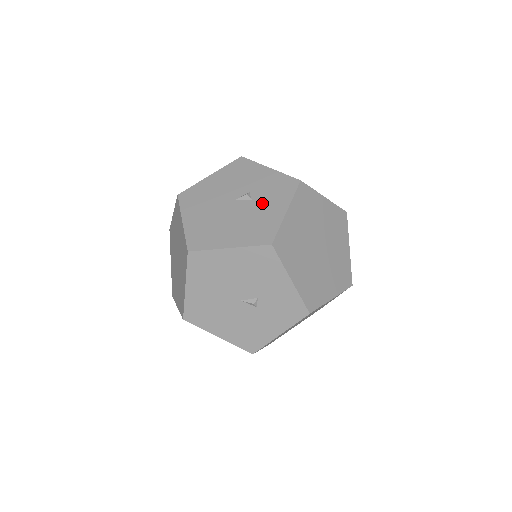
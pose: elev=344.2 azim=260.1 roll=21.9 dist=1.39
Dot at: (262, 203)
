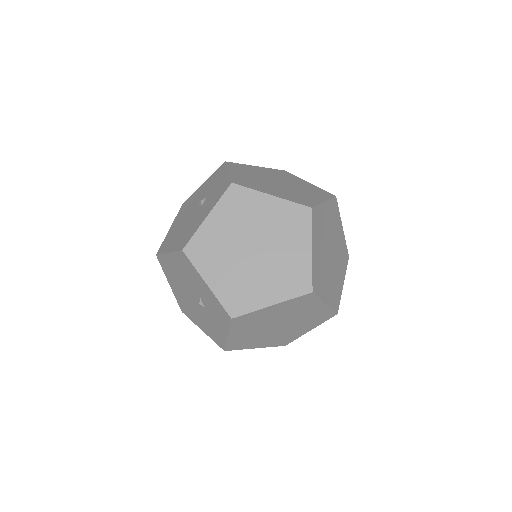
Dot at: (203, 209)
